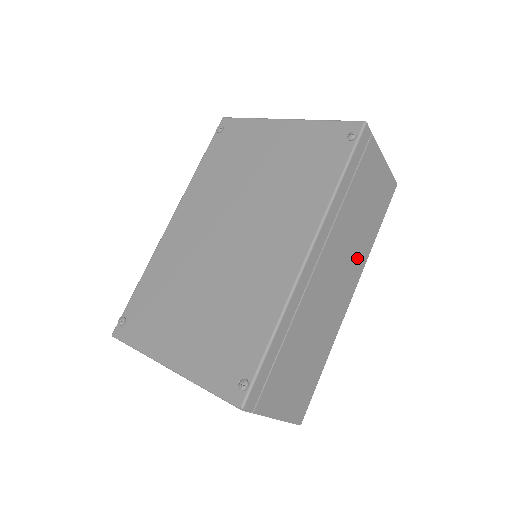
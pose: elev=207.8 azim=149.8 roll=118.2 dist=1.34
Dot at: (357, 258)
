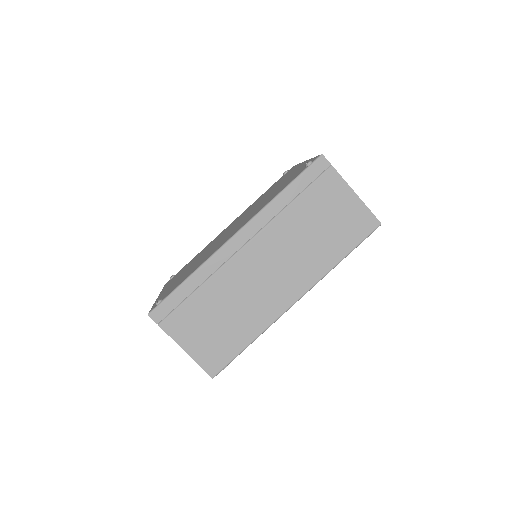
Dot at: (306, 267)
